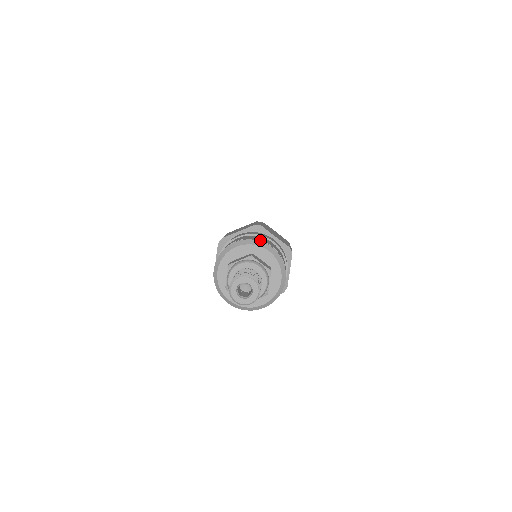
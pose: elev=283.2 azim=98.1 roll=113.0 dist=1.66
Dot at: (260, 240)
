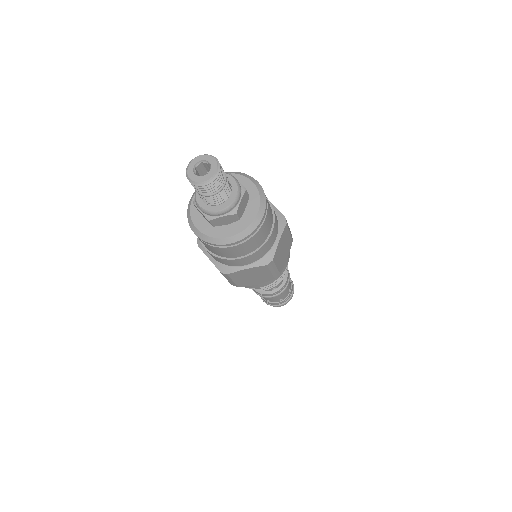
Dot at: occluded
